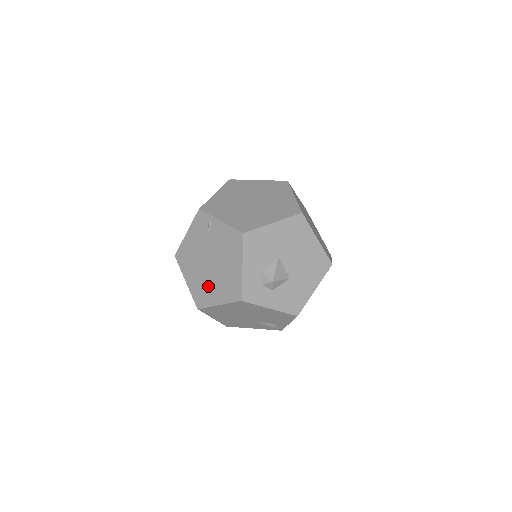
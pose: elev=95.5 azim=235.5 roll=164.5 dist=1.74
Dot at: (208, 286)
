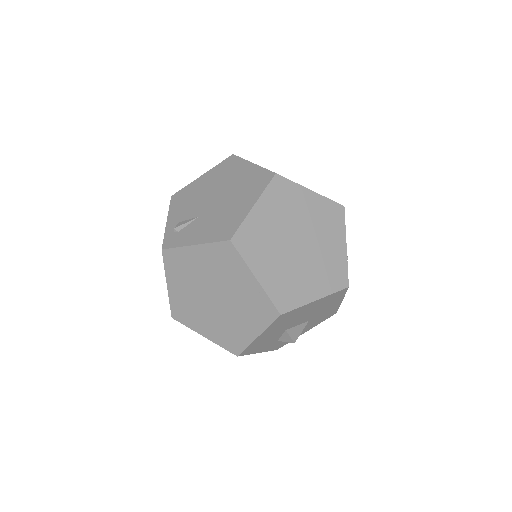
Dot at: occluded
